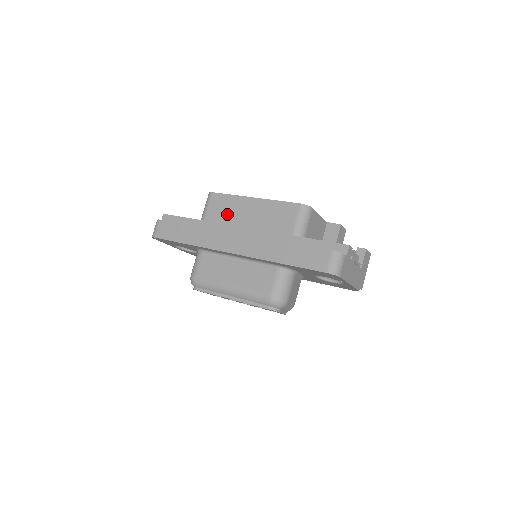
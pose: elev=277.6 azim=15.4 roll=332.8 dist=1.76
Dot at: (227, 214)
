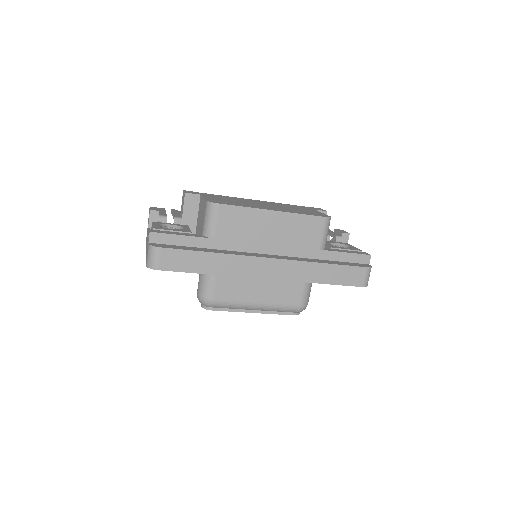
Dot at: (244, 230)
